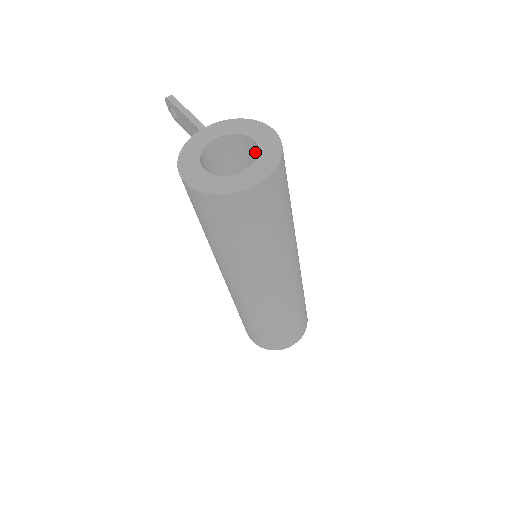
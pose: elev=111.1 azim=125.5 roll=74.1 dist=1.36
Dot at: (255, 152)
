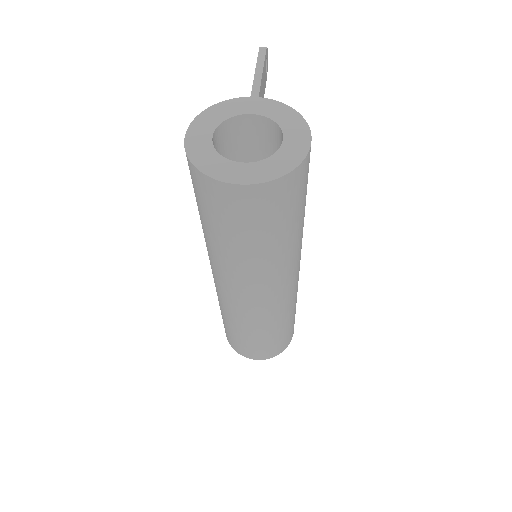
Dot at: occluded
